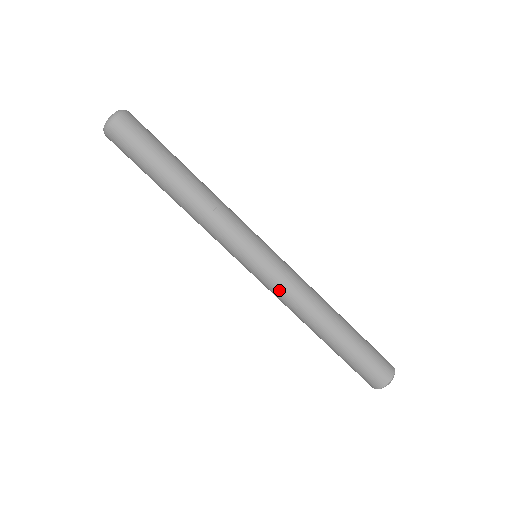
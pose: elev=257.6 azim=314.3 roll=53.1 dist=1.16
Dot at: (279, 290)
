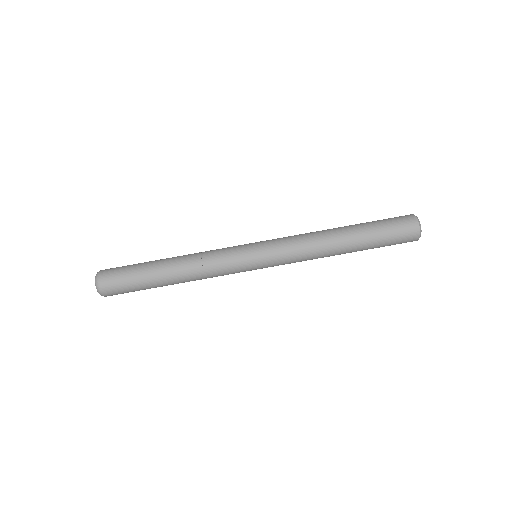
Dot at: (290, 257)
